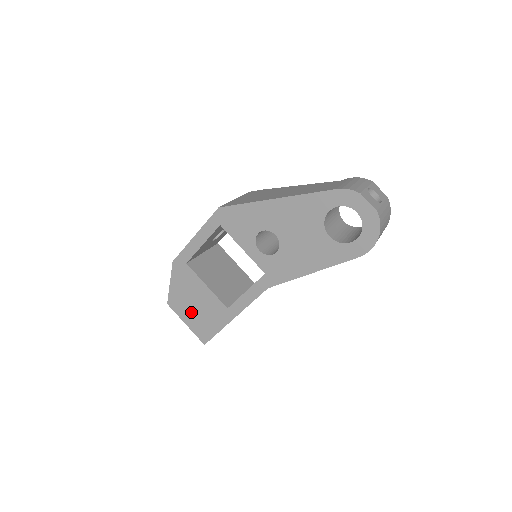
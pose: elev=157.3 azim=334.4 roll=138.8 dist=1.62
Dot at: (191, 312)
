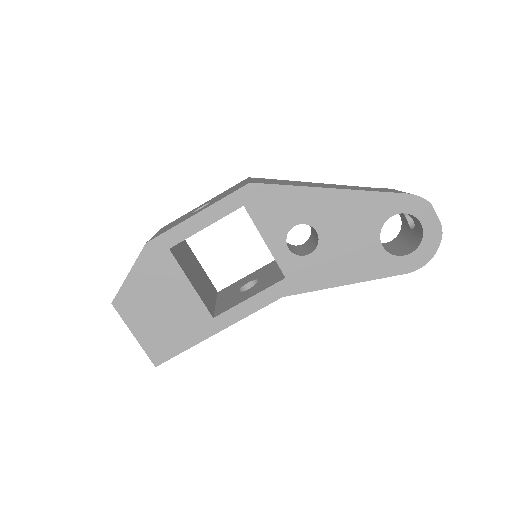
Dot at: (150, 319)
